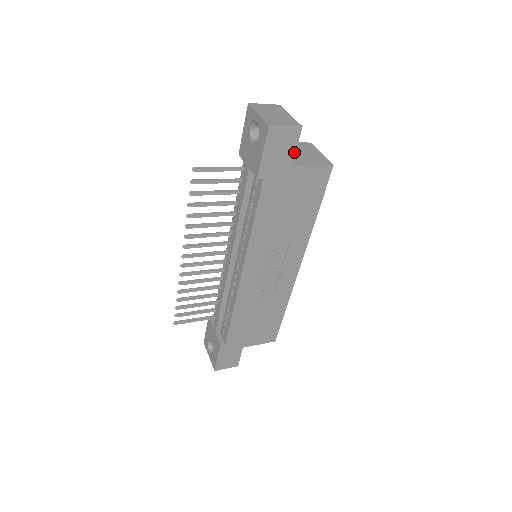
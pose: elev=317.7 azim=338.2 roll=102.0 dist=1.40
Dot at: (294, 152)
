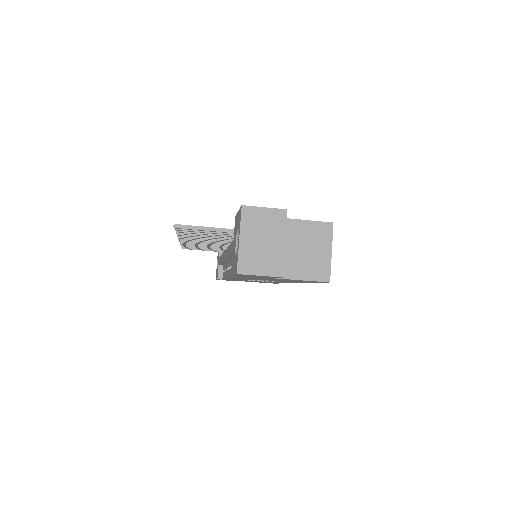
Dot at: occluded
